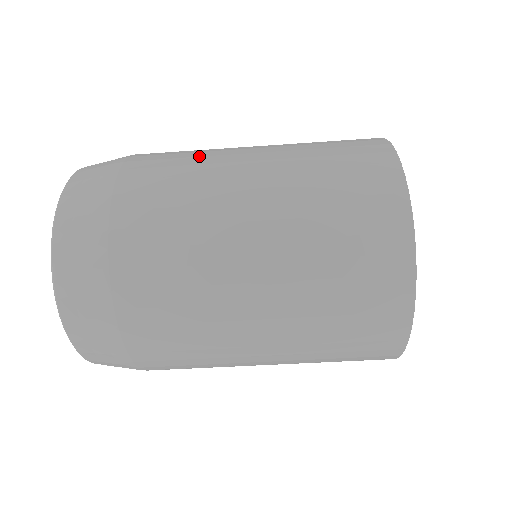
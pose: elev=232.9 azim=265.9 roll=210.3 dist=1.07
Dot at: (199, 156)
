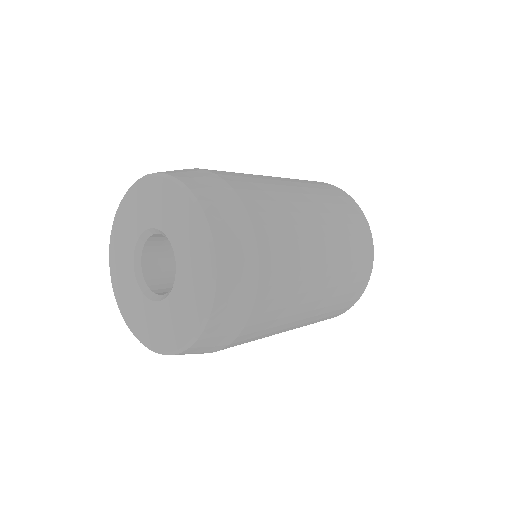
Dot at: (279, 326)
